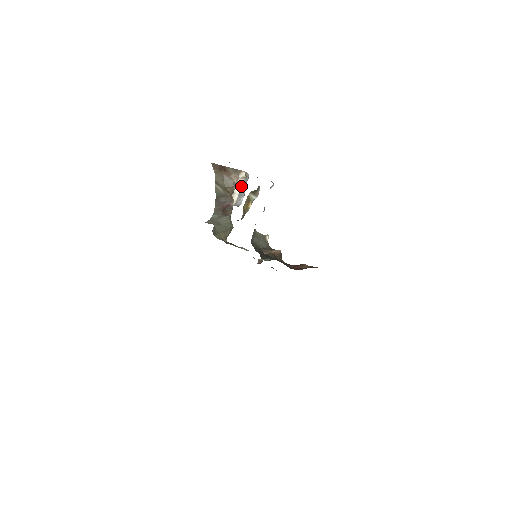
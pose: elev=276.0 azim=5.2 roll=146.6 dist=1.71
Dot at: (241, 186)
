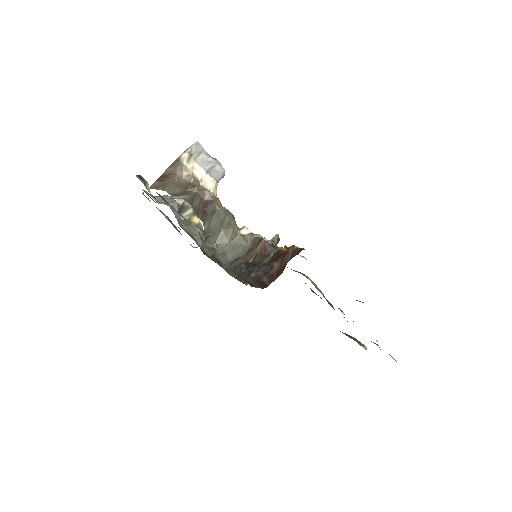
Dot at: (199, 164)
